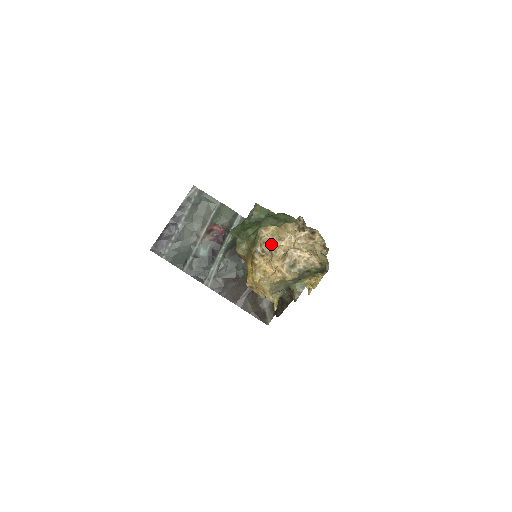
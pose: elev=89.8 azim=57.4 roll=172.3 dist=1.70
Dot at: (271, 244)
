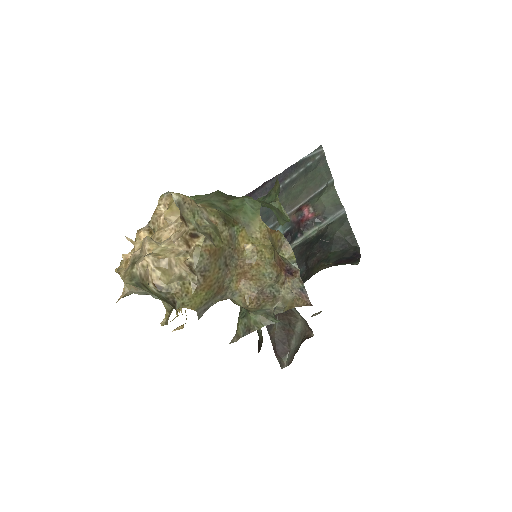
Dot at: (158, 220)
